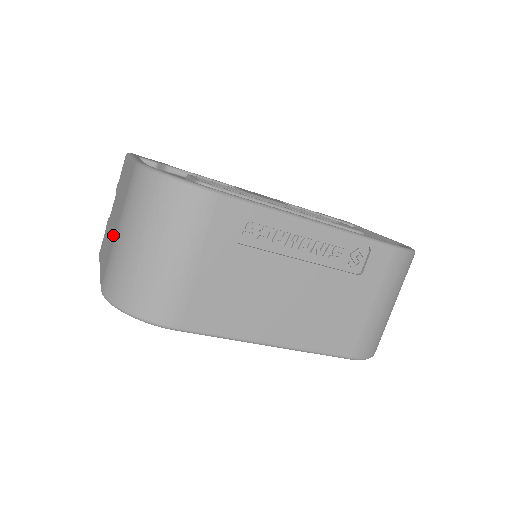
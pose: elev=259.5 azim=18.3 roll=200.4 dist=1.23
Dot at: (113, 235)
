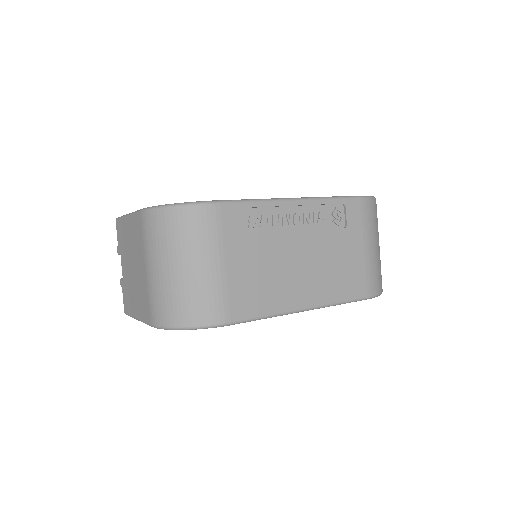
Dot at: (142, 278)
